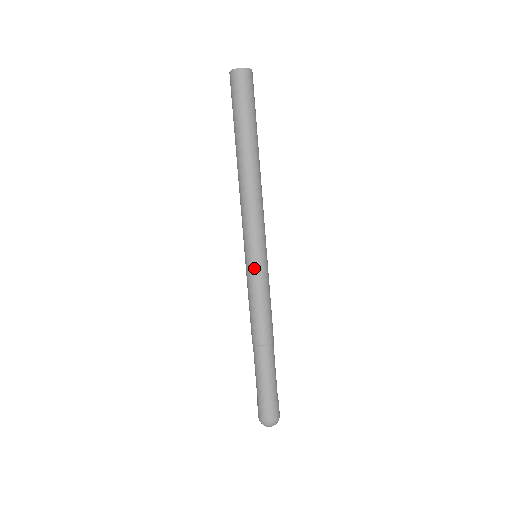
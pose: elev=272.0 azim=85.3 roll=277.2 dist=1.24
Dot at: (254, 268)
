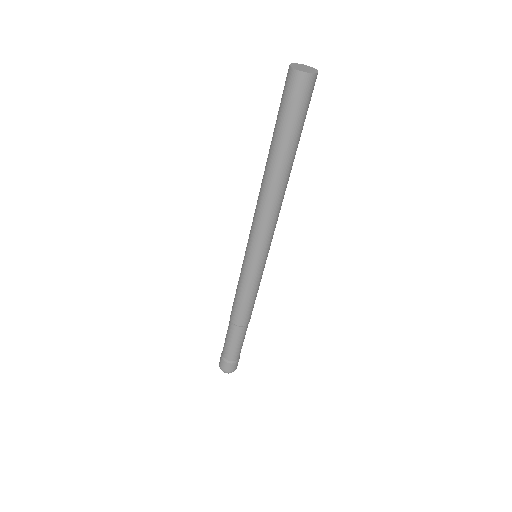
Dot at: (247, 269)
